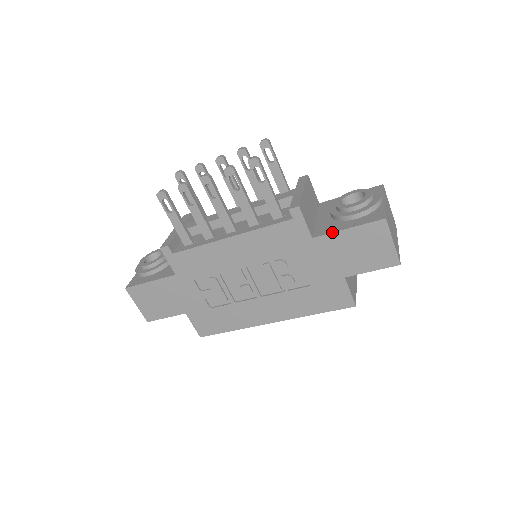
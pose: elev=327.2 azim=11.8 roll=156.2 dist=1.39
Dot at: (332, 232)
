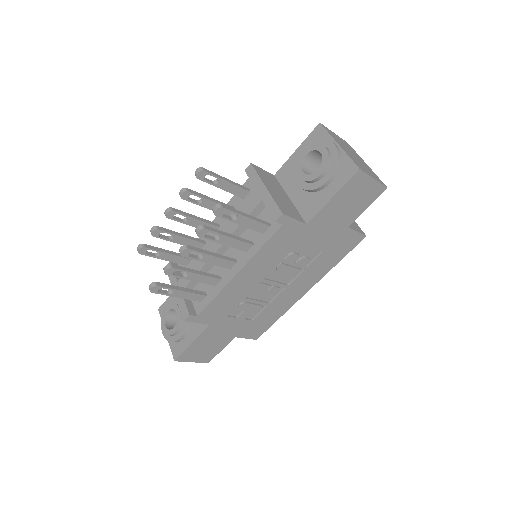
Dot at: (320, 209)
